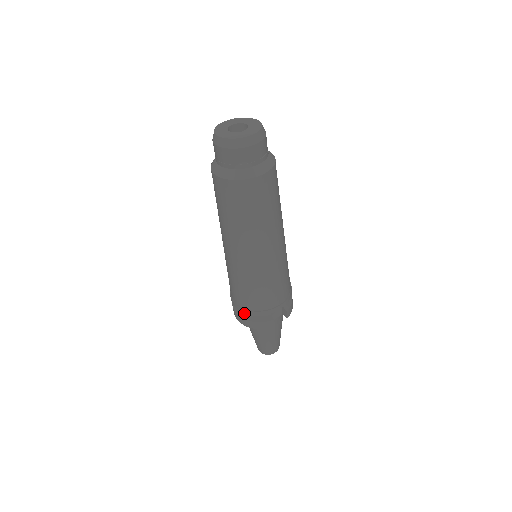
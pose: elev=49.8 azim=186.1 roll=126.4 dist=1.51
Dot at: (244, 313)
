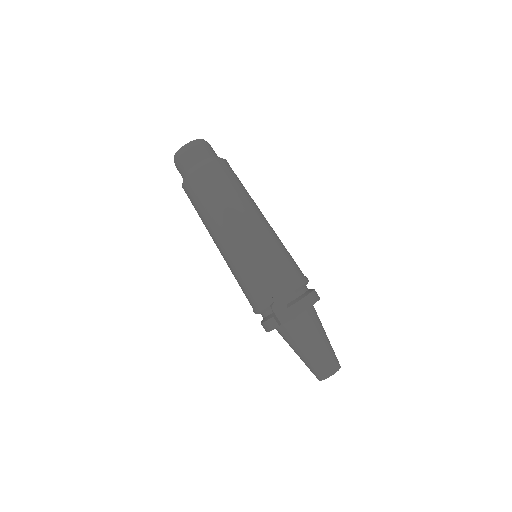
Dot at: occluded
